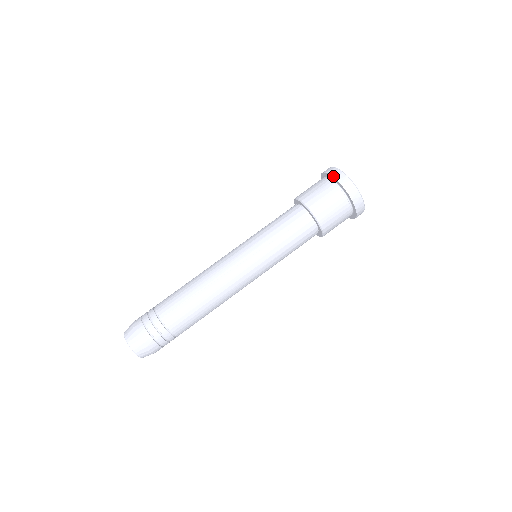
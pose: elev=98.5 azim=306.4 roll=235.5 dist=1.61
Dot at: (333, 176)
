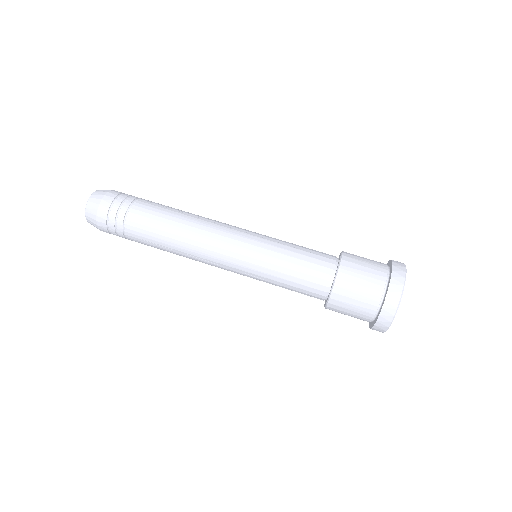
Dot at: occluded
